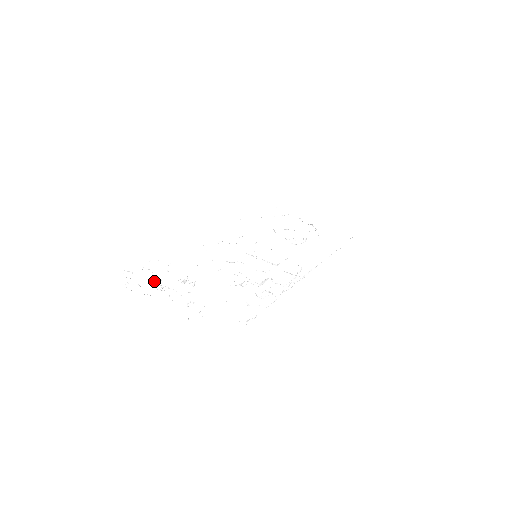
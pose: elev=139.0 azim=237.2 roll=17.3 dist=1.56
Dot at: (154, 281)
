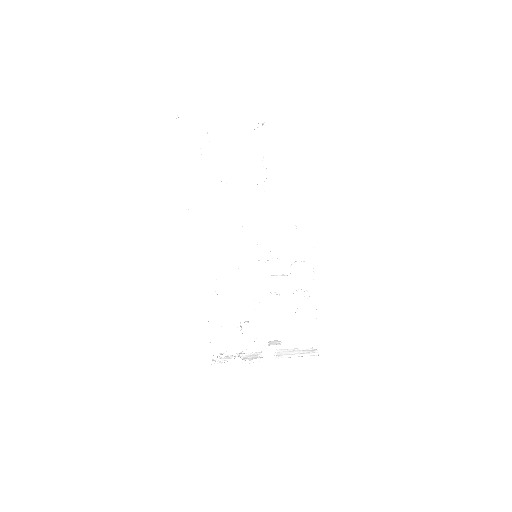
Dot at: occluded
